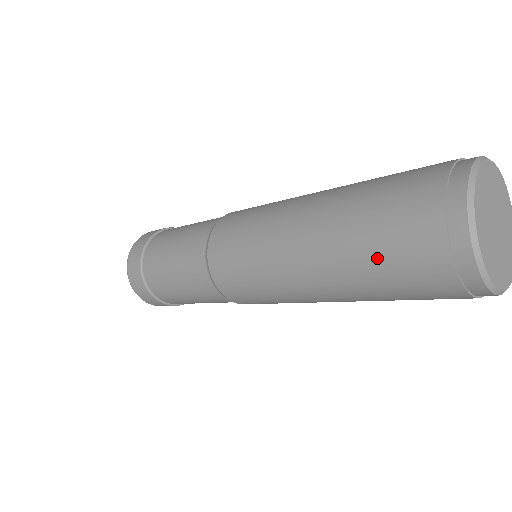
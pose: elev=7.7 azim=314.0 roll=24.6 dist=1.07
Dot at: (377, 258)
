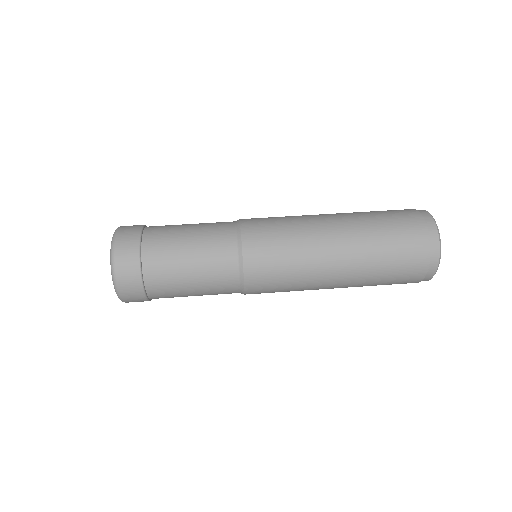
Dot at: occluded
